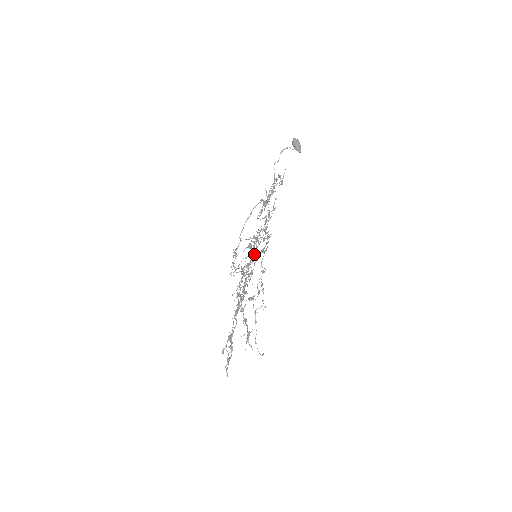
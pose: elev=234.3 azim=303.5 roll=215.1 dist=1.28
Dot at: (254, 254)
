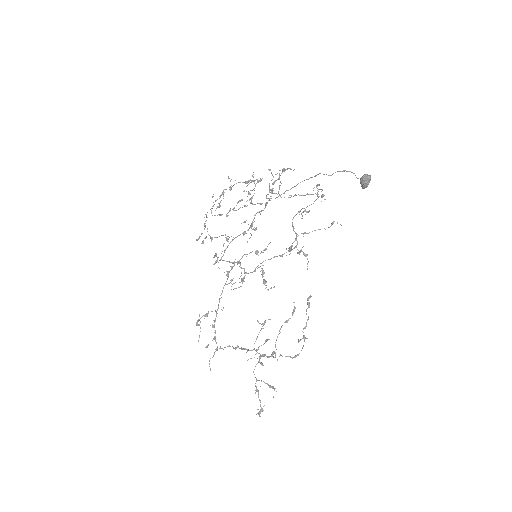
Dot at: (245, 222)
